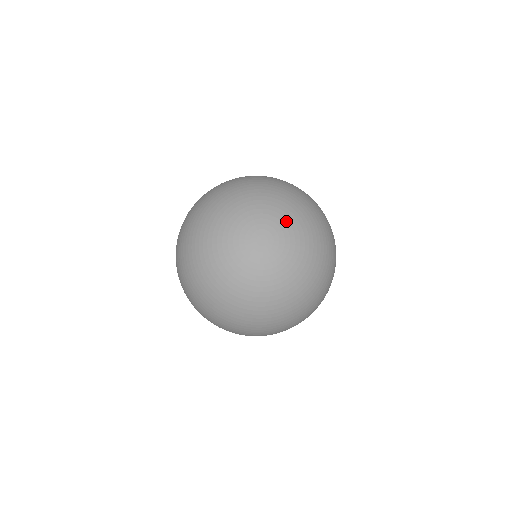
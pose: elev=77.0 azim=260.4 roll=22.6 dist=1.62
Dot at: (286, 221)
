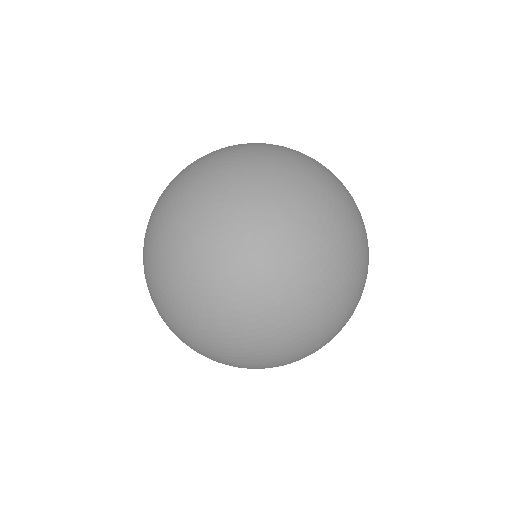
Dot at: (235, 154)
